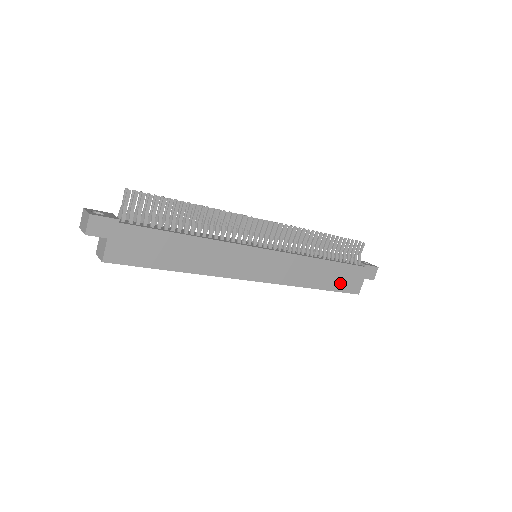
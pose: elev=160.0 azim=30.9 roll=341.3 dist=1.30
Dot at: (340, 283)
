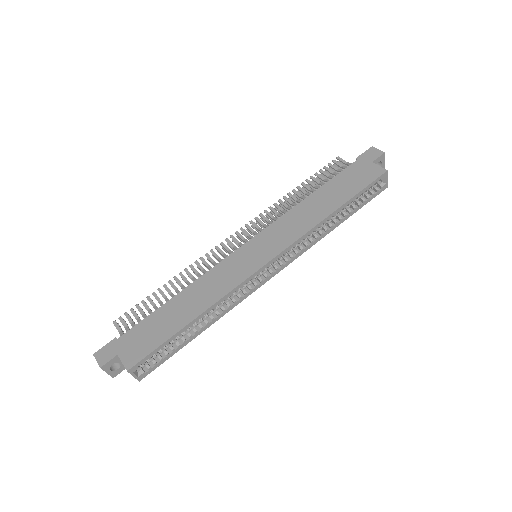
Dot at: (353, 187)
